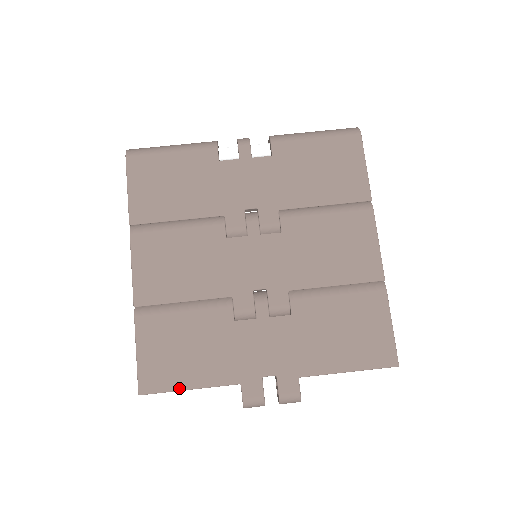
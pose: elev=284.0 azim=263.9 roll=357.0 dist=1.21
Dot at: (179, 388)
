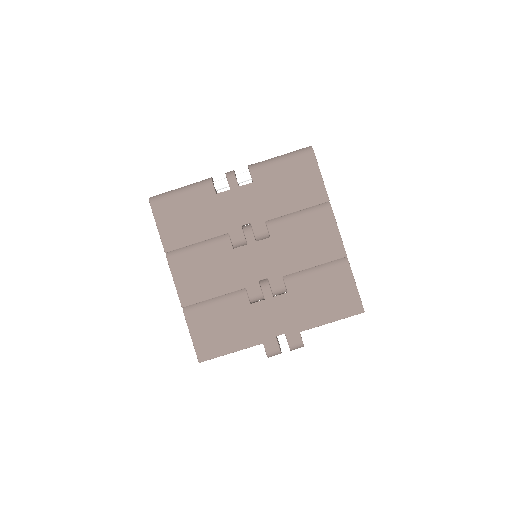
Dot at: (224, 354)
